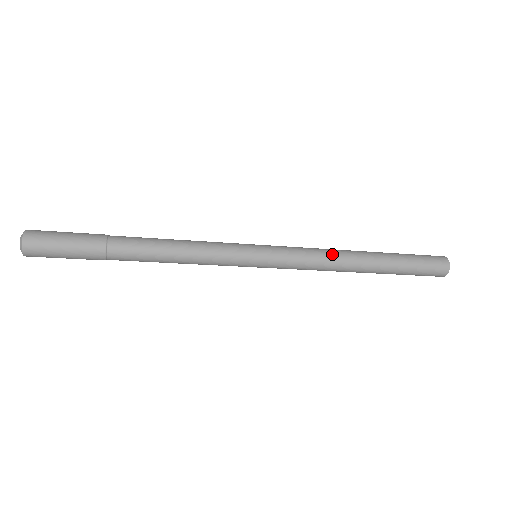
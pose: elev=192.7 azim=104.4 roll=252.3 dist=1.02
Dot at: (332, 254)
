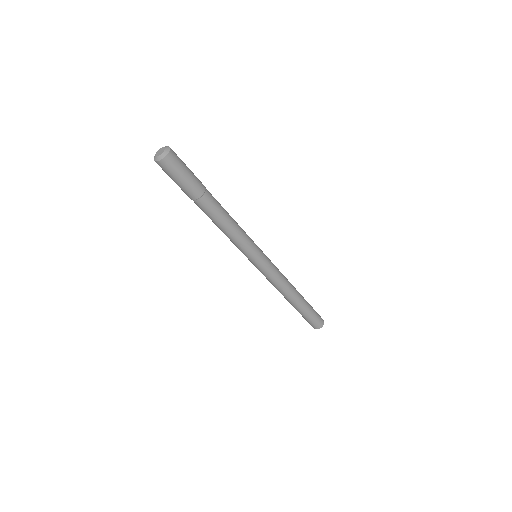
Dot at: (287, 283)
